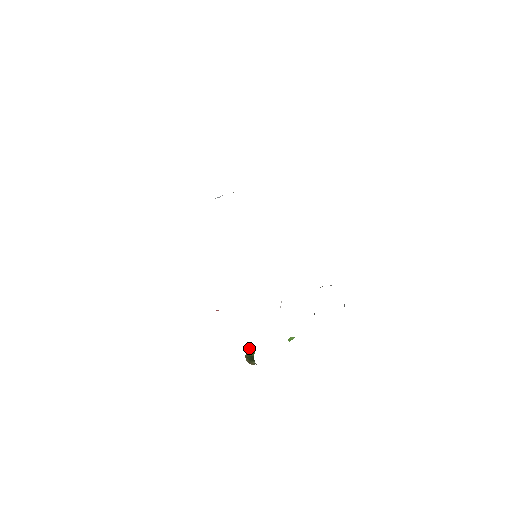
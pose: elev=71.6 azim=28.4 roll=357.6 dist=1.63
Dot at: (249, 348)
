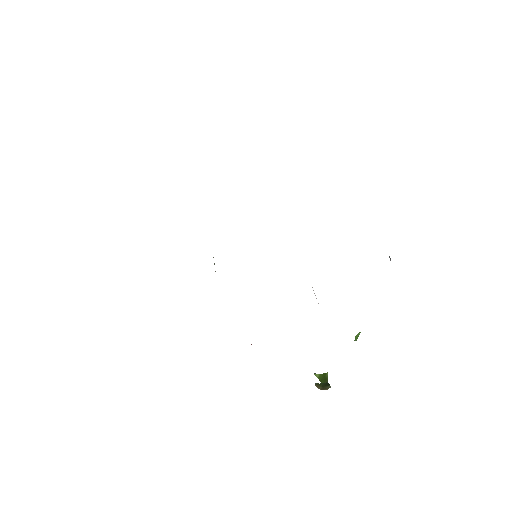
Dot at: (319, 377)
